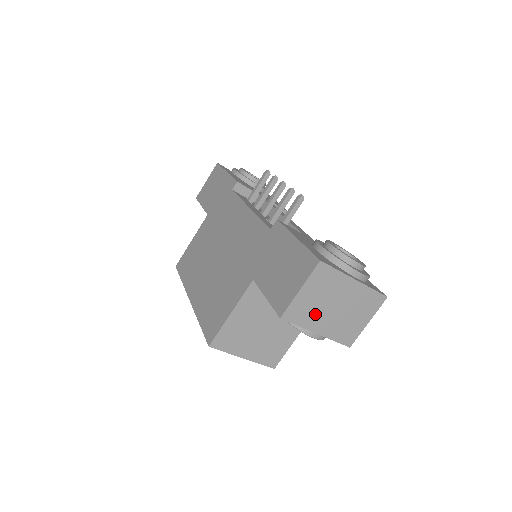
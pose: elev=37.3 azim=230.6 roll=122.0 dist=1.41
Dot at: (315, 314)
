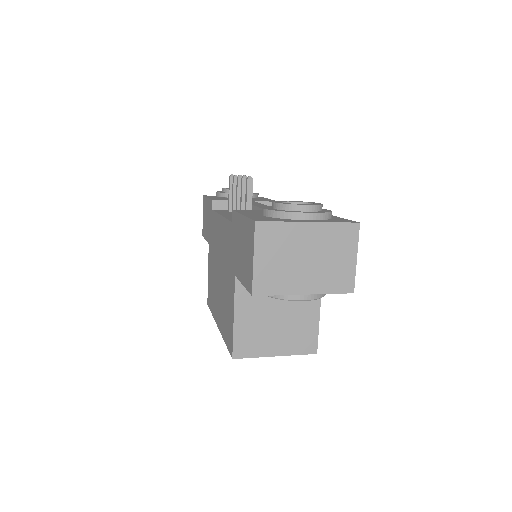
Dot at: (288, 276)
